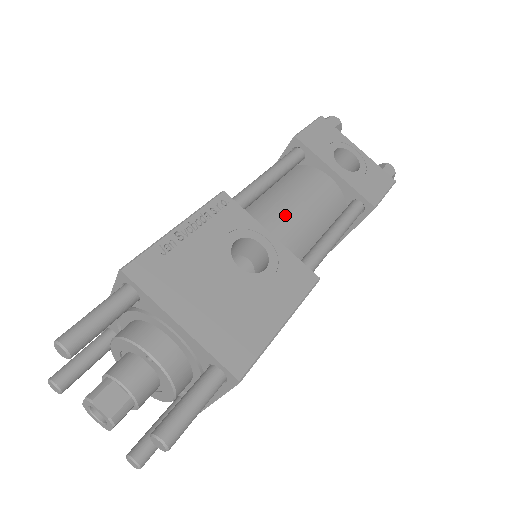
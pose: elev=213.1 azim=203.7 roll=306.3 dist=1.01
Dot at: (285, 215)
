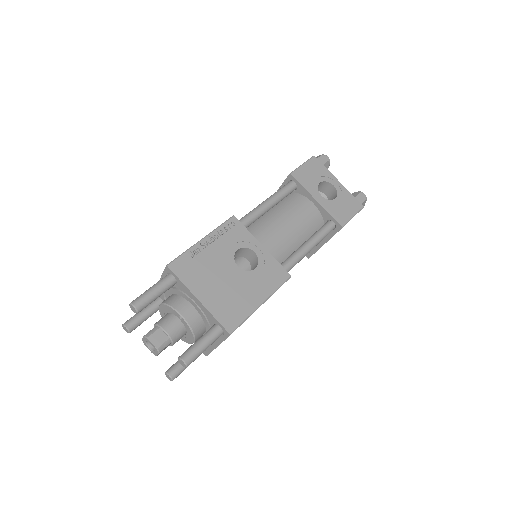
Dot at: (275, 231)
